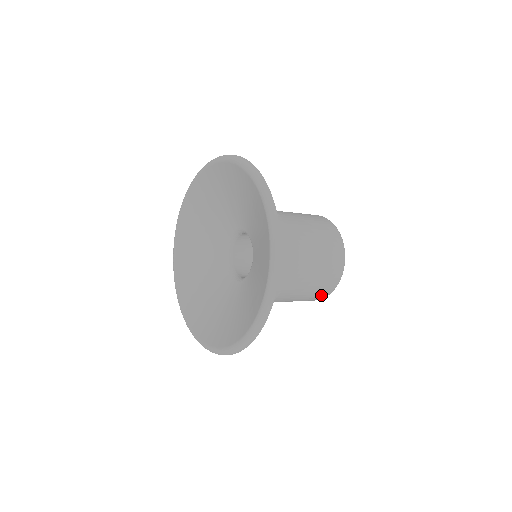
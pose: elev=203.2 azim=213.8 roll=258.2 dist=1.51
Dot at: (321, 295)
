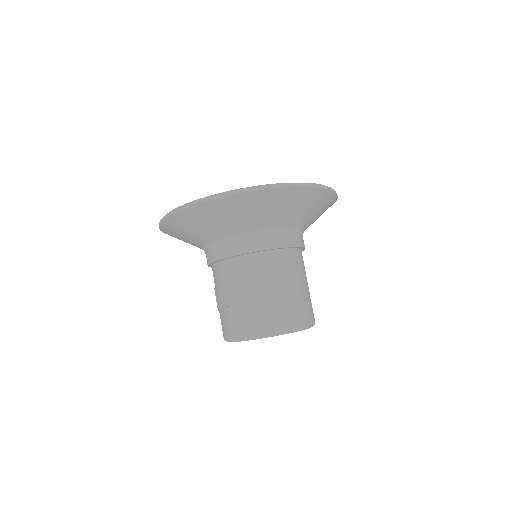
Dot at: (277, 319)
